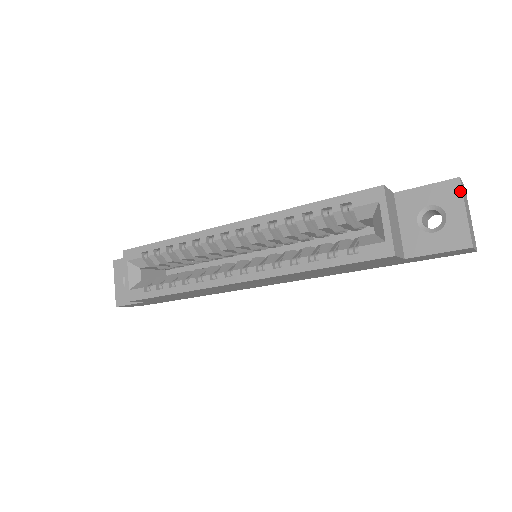
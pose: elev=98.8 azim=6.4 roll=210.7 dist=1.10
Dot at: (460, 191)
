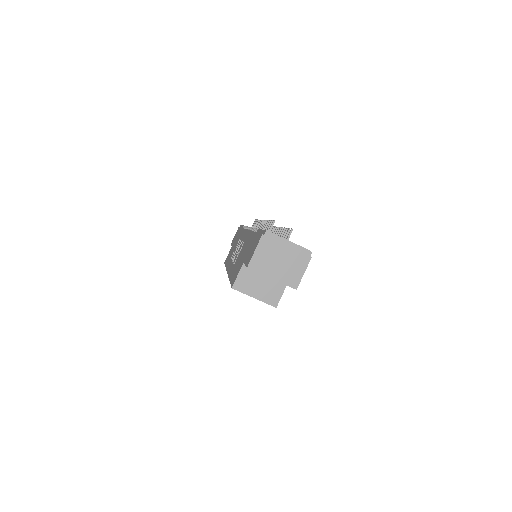
Dot at: occluded
